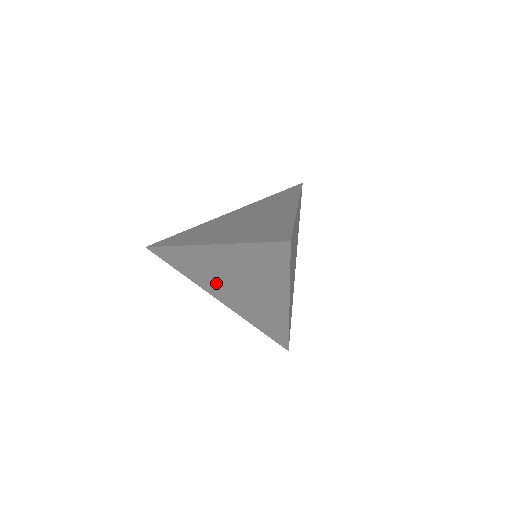
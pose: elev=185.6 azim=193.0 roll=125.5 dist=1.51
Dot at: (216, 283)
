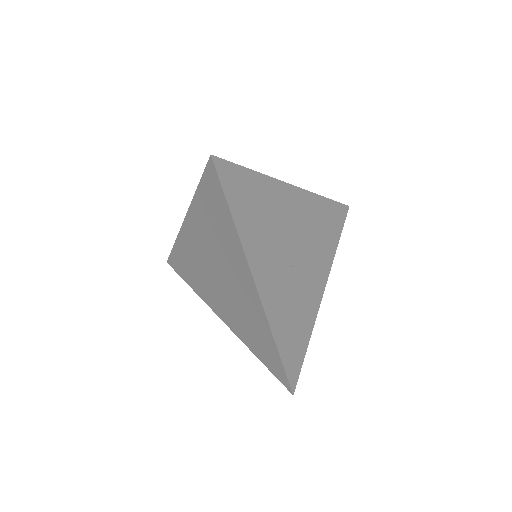
Dot at: (209, 286)
